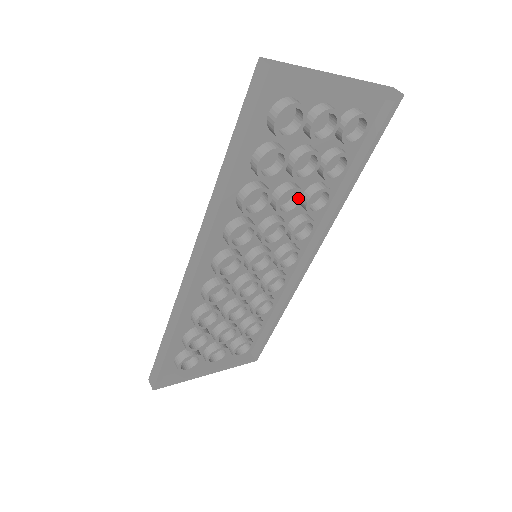
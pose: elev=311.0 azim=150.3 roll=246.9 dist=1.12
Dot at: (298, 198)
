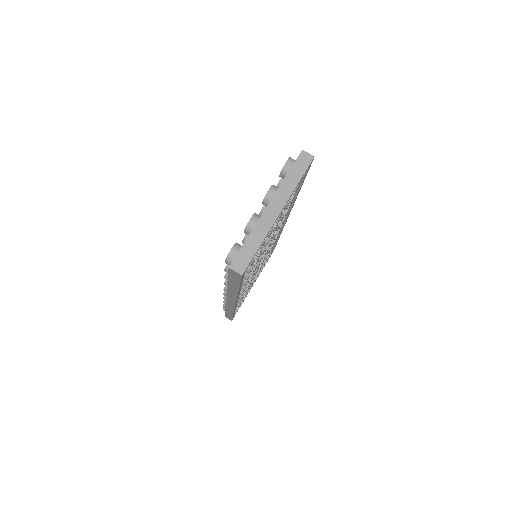
Dot at: occluded
